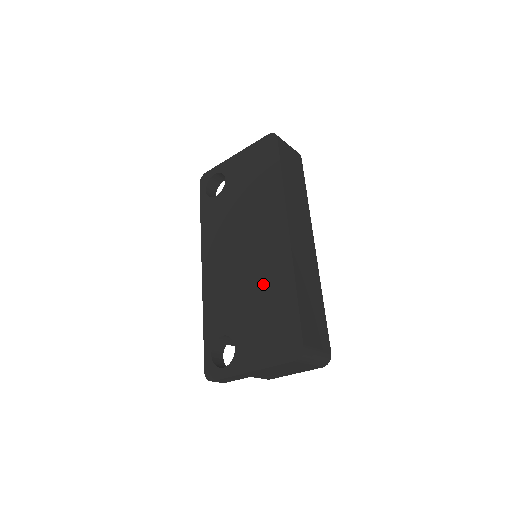
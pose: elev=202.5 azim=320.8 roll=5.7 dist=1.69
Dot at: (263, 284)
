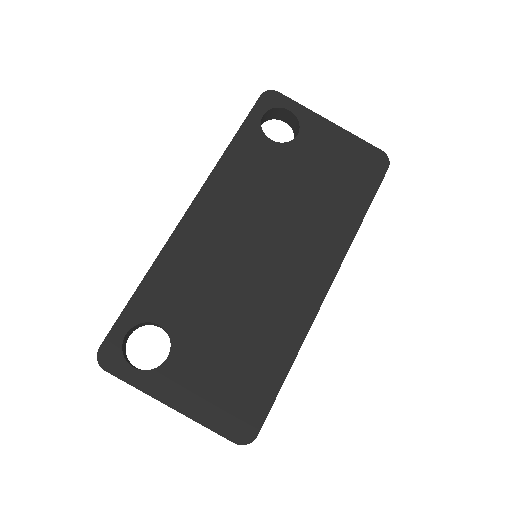
Dot at: (258, 318)
